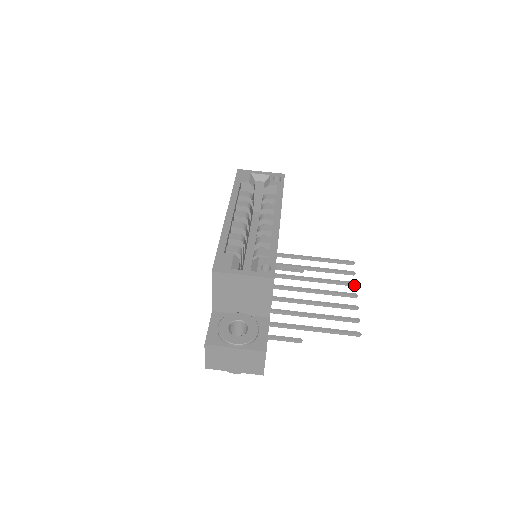
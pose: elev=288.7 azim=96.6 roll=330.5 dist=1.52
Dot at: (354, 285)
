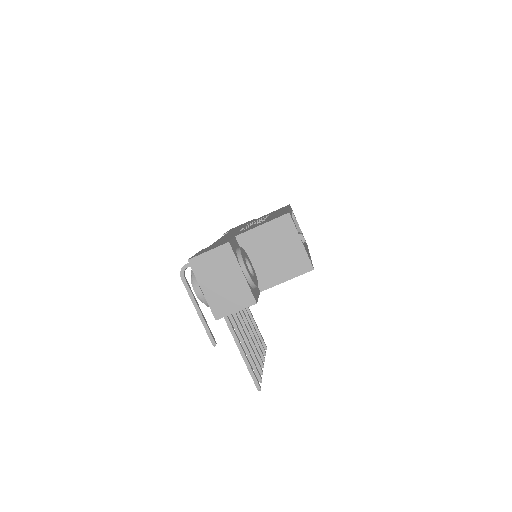
Dot at: (264, 359)
